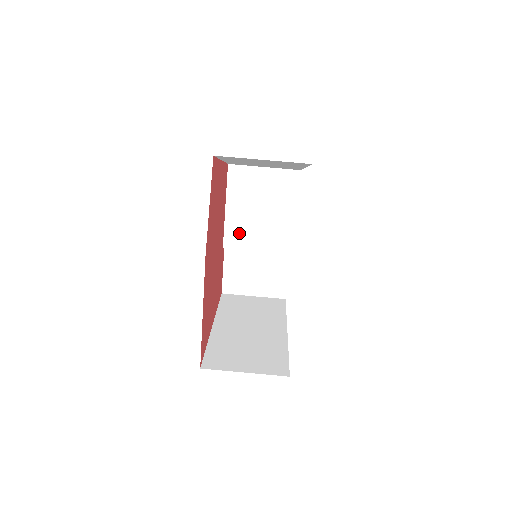
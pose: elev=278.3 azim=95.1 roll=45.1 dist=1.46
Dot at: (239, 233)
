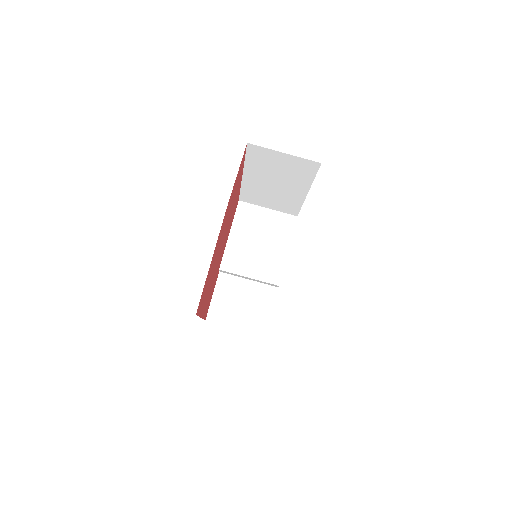
Dot at: (236, 259)
